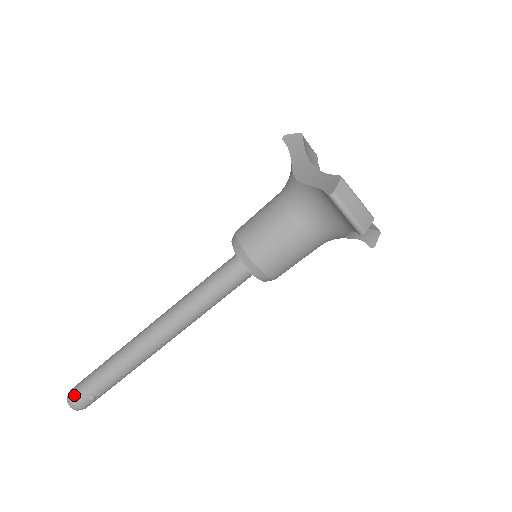
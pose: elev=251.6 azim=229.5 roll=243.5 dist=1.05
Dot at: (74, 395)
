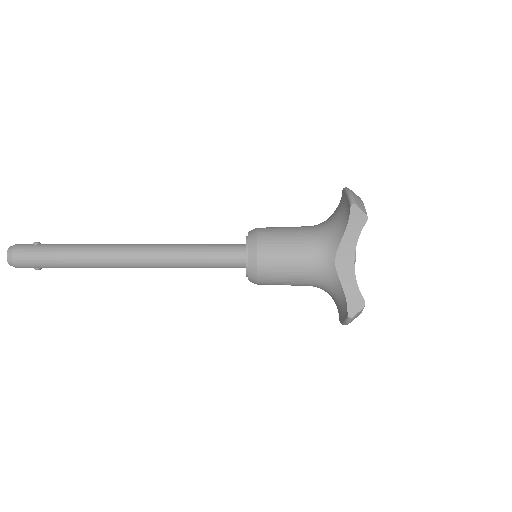
Dot at: (20, 262)
